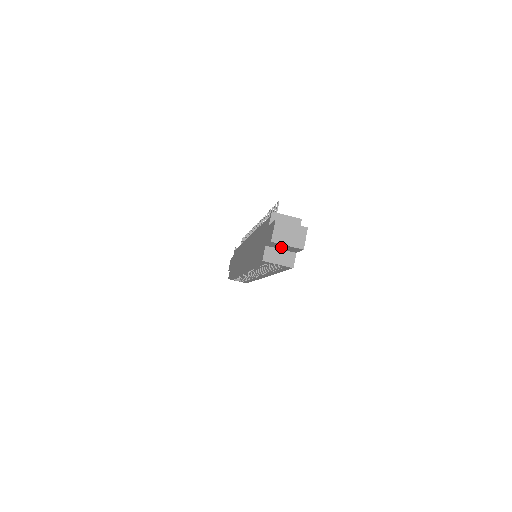
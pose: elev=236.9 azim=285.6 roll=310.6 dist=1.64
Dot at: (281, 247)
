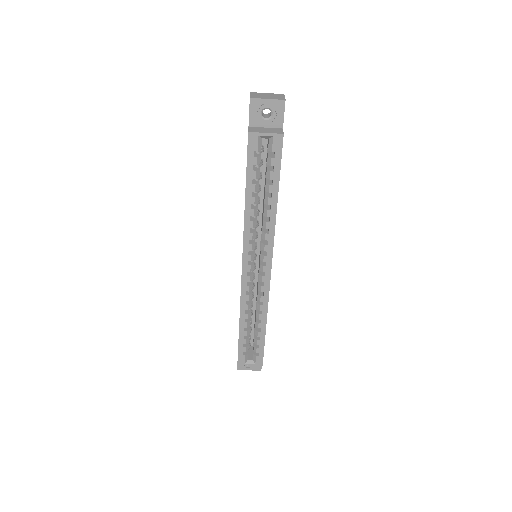
Dot at: (264, 119)
